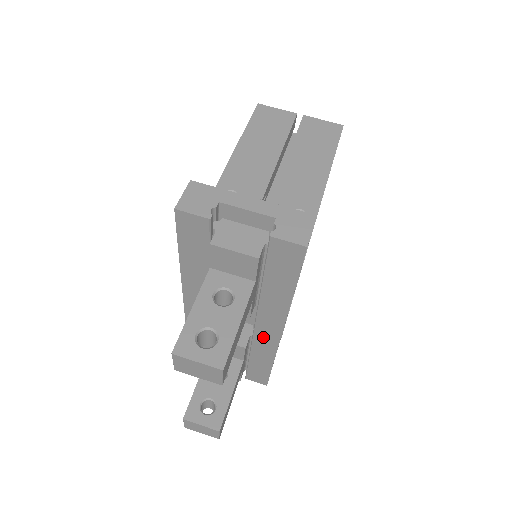
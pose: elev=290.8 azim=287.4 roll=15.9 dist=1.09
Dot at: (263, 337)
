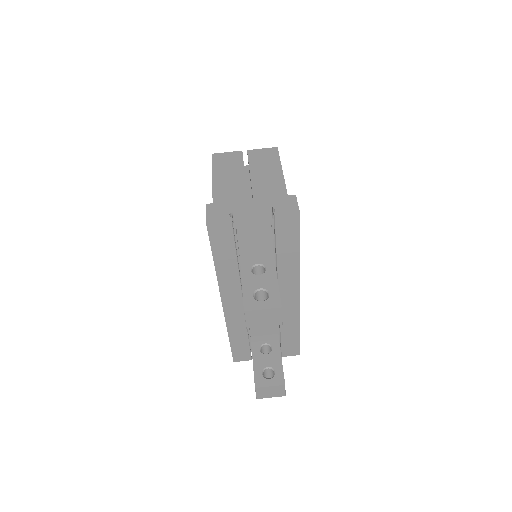
Dot at: (287, 306)
